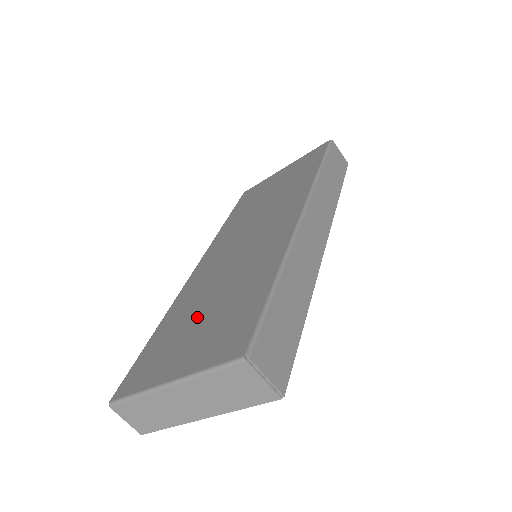
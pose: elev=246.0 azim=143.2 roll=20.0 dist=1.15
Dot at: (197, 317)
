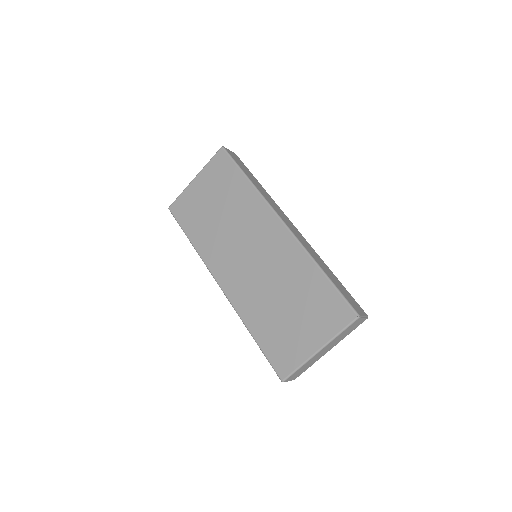
Dot at: (285, 314)
